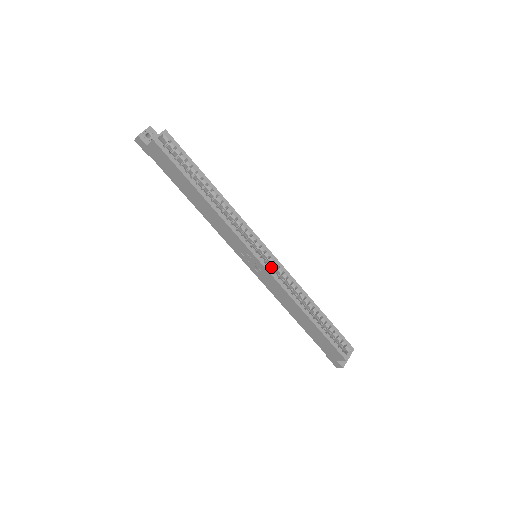
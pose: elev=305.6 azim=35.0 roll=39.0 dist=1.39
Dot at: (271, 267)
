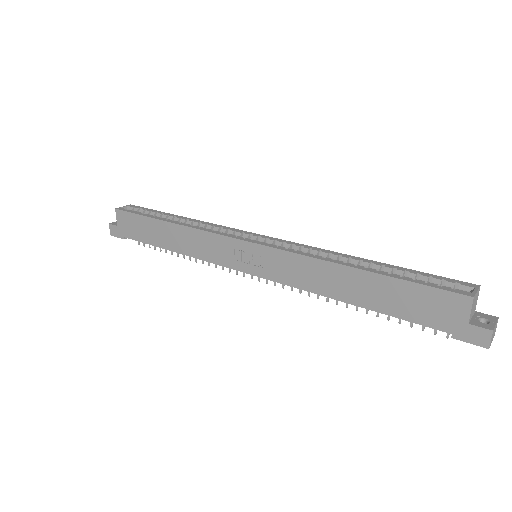
Dot at: occluded
